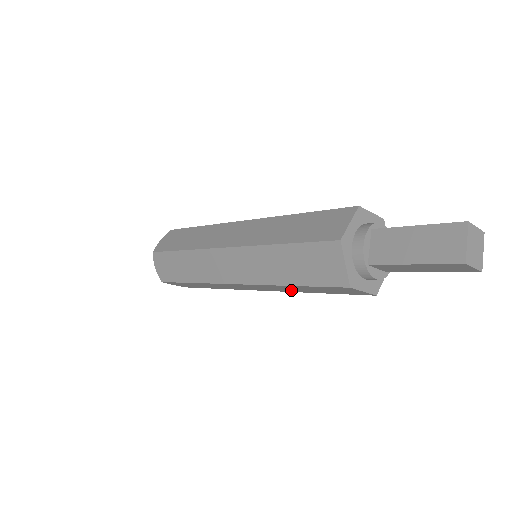
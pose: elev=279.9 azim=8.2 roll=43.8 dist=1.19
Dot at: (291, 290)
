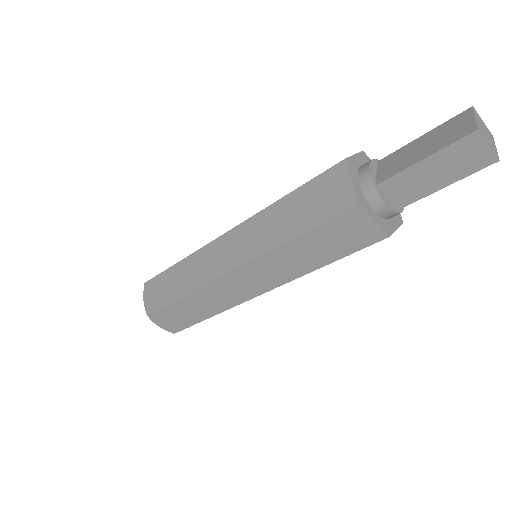
Dot at: (293, 269)
